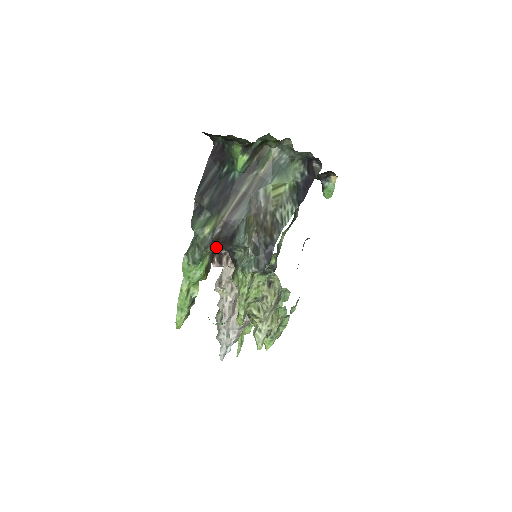
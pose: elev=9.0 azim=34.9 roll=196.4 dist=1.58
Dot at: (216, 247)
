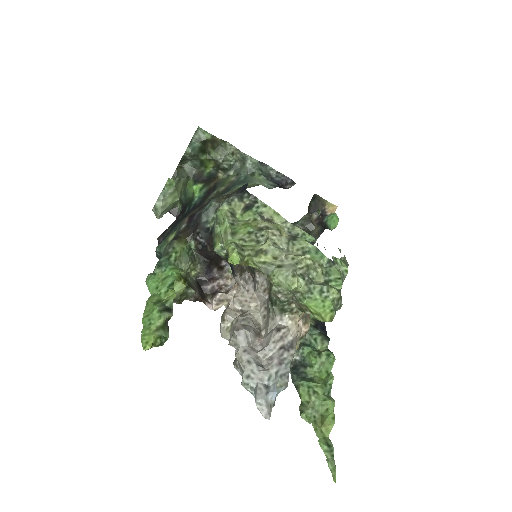
Dot at: (192, 257)
